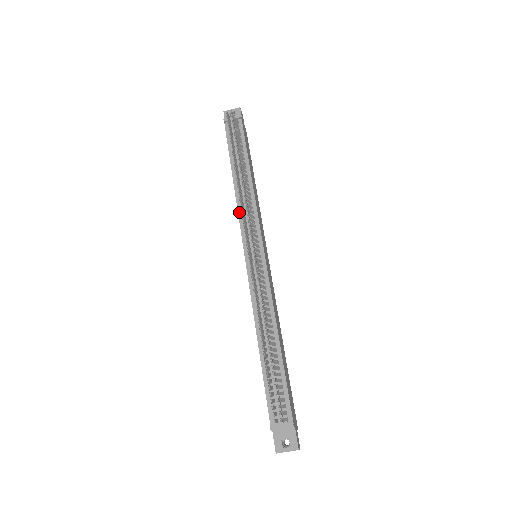
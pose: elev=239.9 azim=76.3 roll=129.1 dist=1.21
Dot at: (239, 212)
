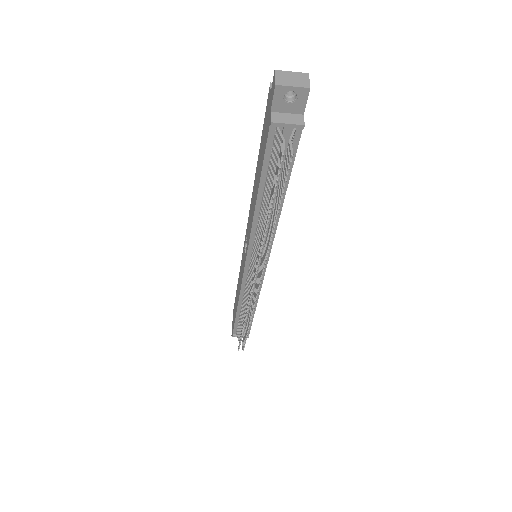
Dot at: (252, 234)
